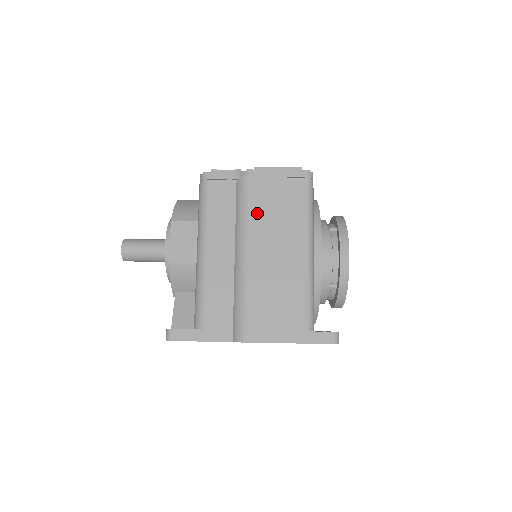
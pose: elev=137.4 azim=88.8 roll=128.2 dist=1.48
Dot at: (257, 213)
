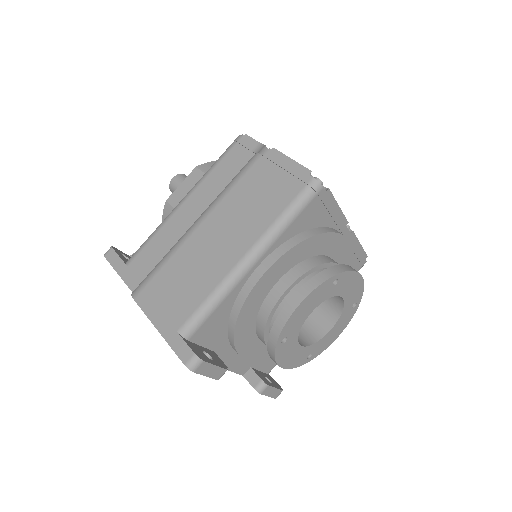
Dot at: (238, 191)
